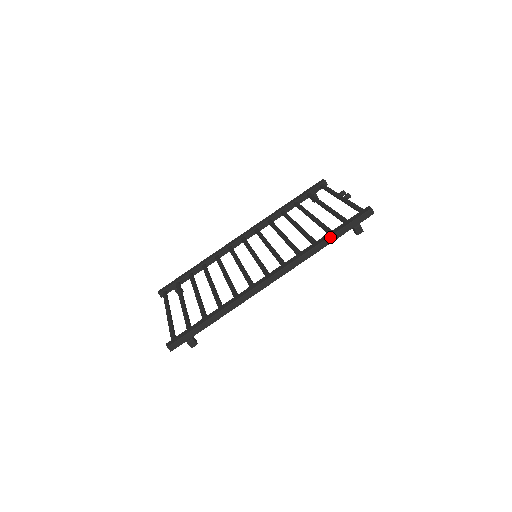
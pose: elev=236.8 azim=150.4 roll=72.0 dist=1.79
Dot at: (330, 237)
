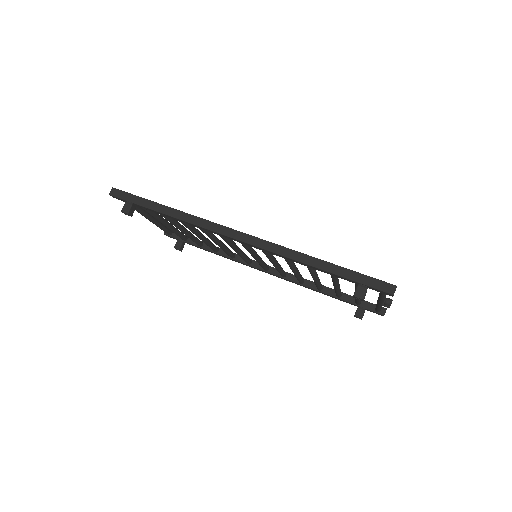
Dot at: (328, 263)
